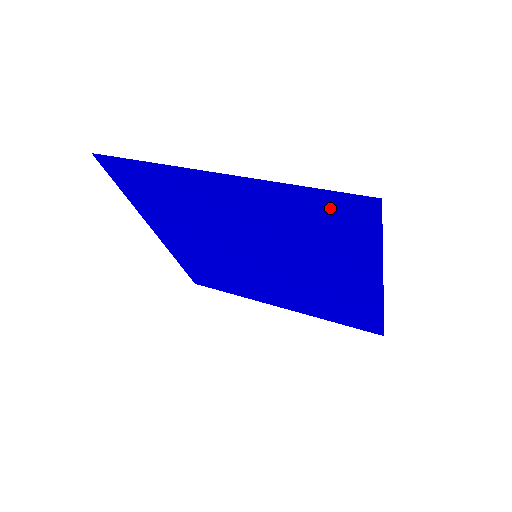
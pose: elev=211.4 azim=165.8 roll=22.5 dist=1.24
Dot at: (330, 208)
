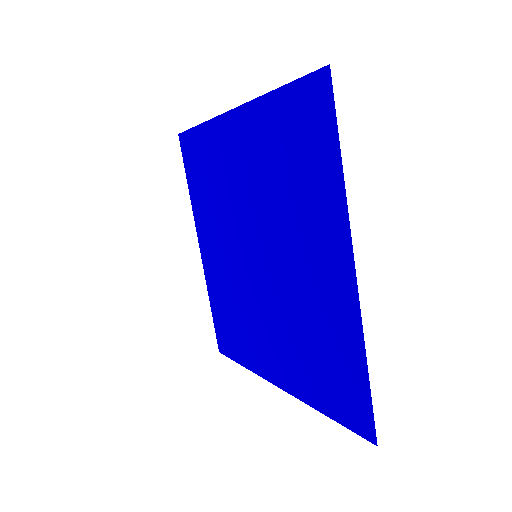
Dot at: (350, 386)
